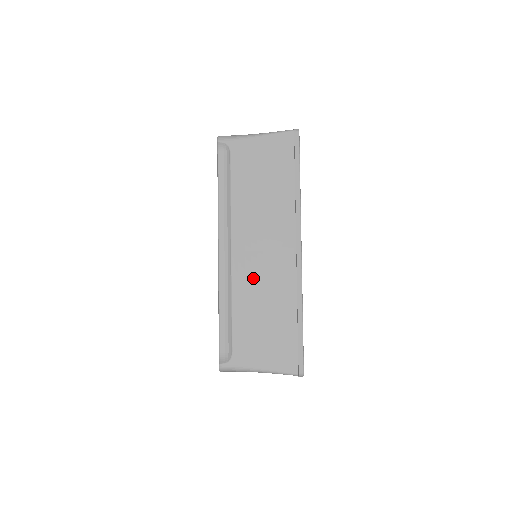
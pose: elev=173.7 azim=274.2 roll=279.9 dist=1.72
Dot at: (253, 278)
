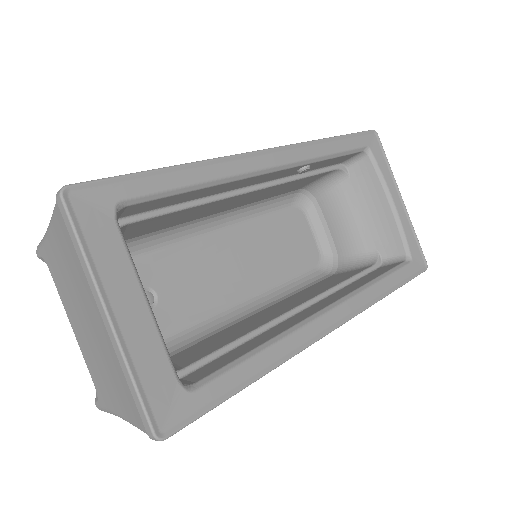
Dot at: occluded
